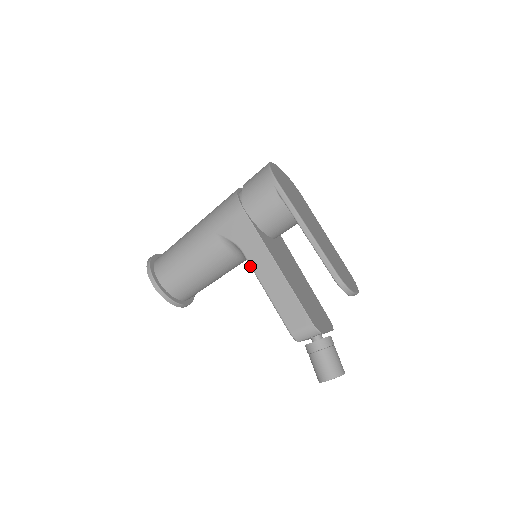
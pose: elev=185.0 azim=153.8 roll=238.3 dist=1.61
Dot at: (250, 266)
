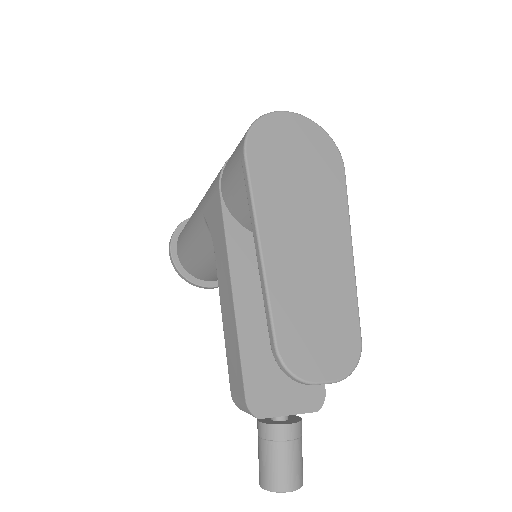
Dot at: (218, 276)
